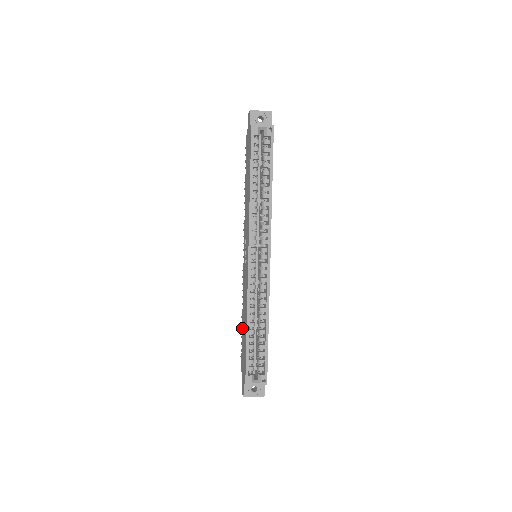
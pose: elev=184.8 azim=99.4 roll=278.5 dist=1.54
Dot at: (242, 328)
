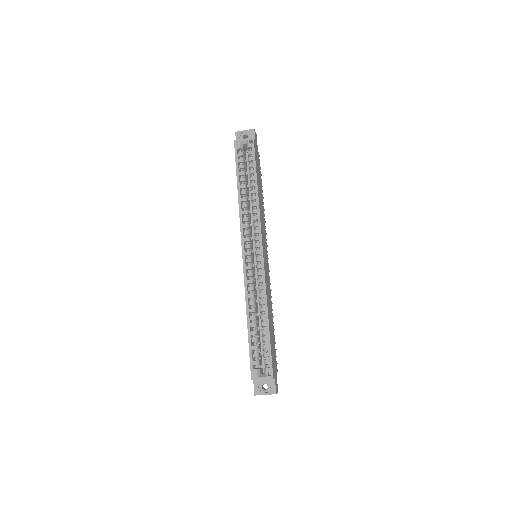
Dot at: occluded
